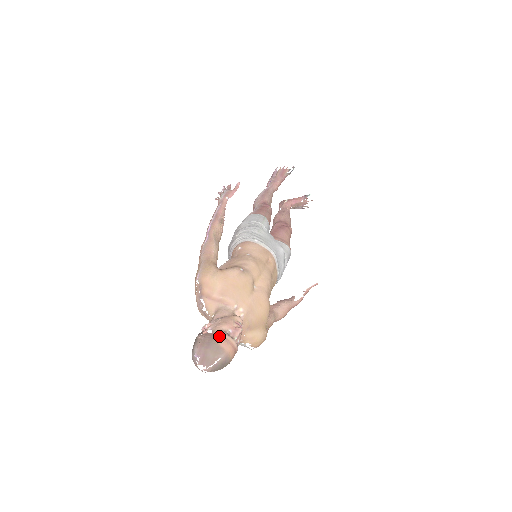
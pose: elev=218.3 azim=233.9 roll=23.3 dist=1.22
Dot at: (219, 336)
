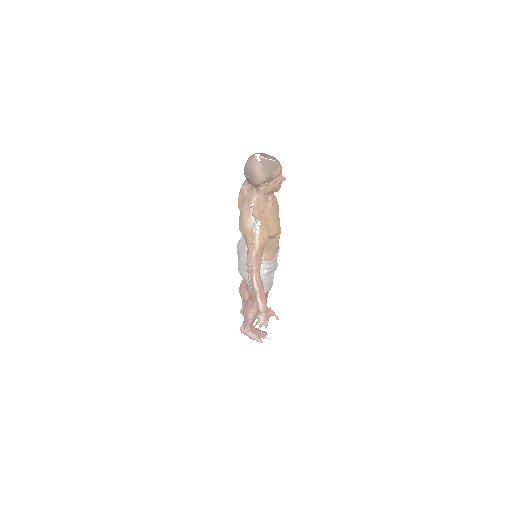
Dot at: occluded
